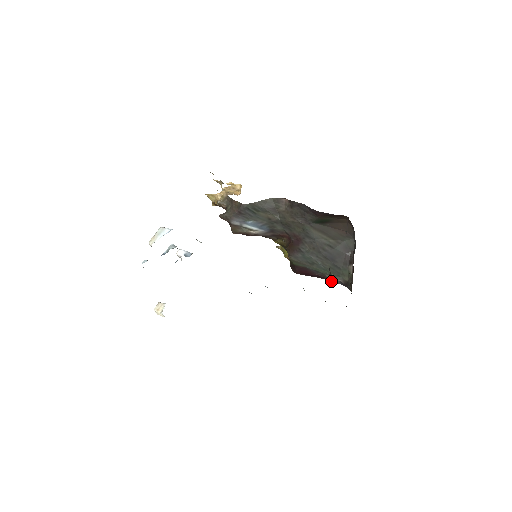
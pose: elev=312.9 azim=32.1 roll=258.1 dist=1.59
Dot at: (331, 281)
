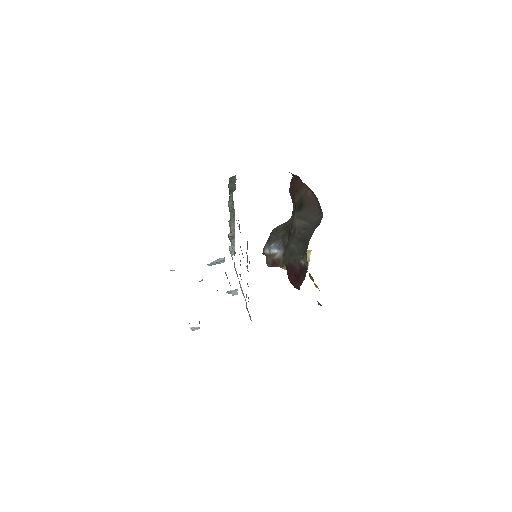
Dot at: (306, 271)
